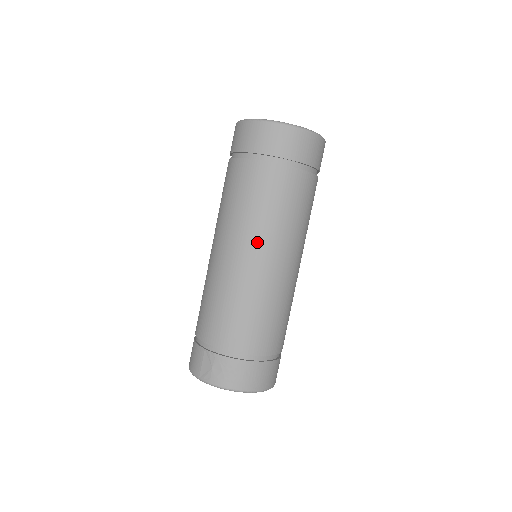
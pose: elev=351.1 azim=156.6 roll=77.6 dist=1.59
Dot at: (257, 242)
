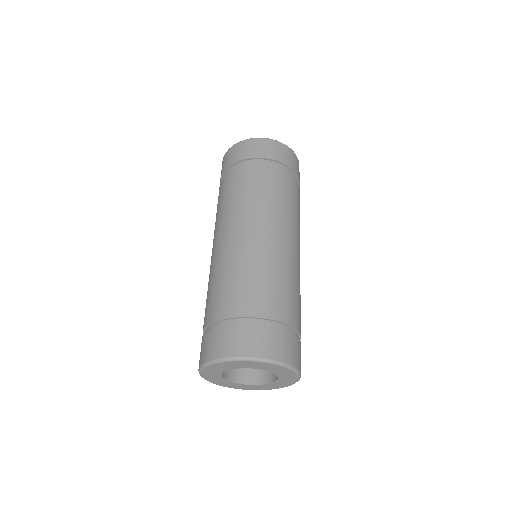
Dot at: (217, 230)
